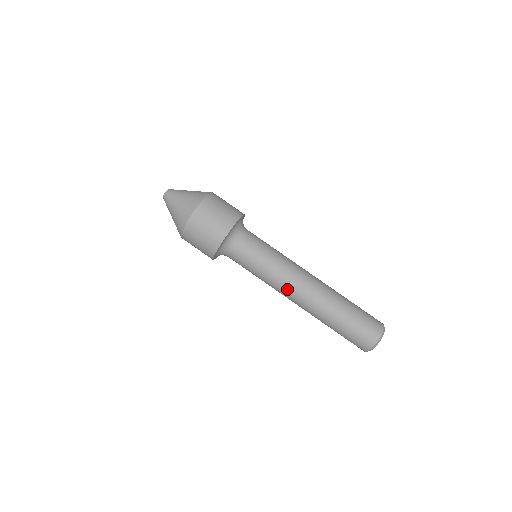
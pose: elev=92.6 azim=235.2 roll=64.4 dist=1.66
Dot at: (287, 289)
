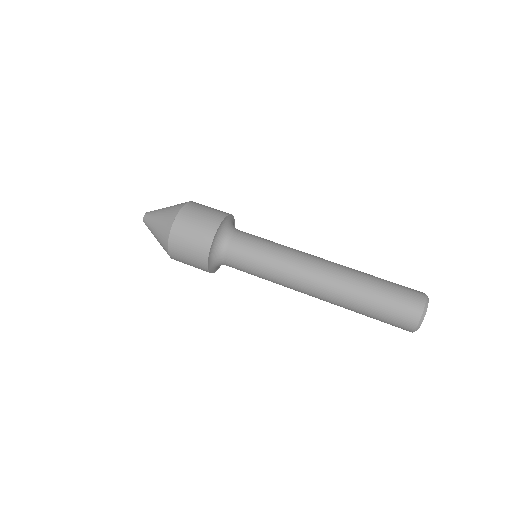
Dot at: (298, 280)
